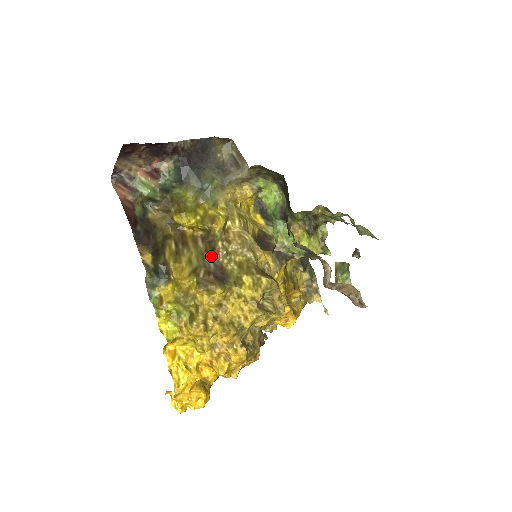
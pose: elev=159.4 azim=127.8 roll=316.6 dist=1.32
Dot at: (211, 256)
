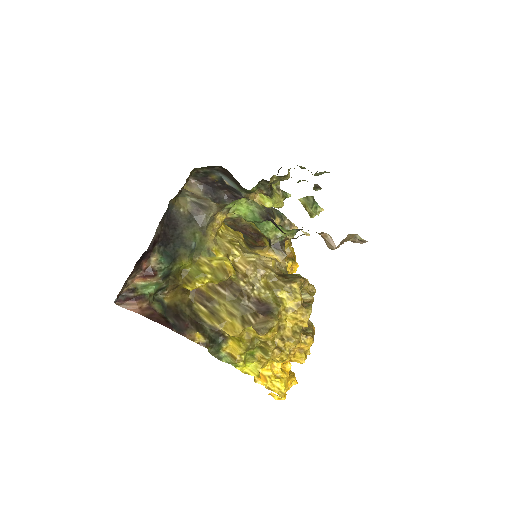
Dot at: (244, 299)
